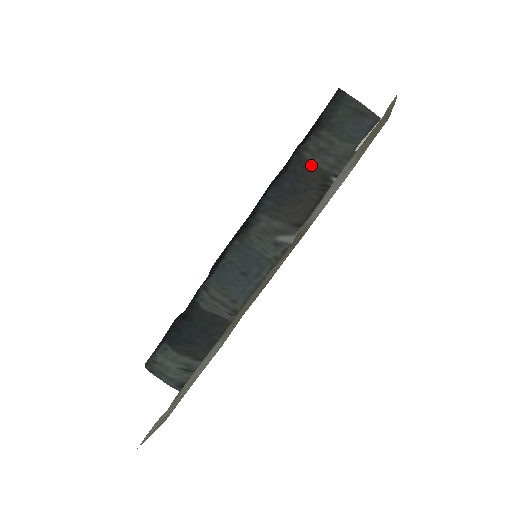
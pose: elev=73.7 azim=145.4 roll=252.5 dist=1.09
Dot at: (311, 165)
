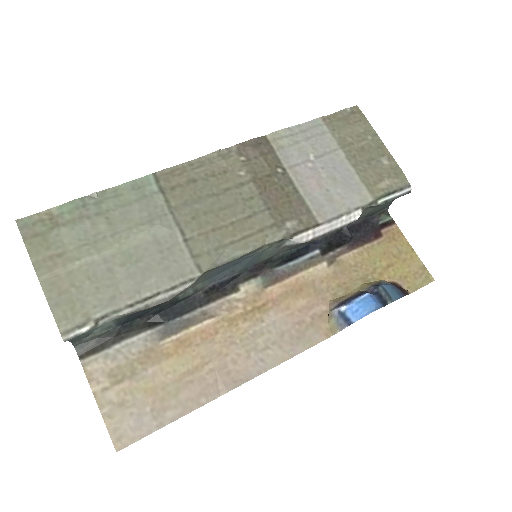
Dot at: occluded
